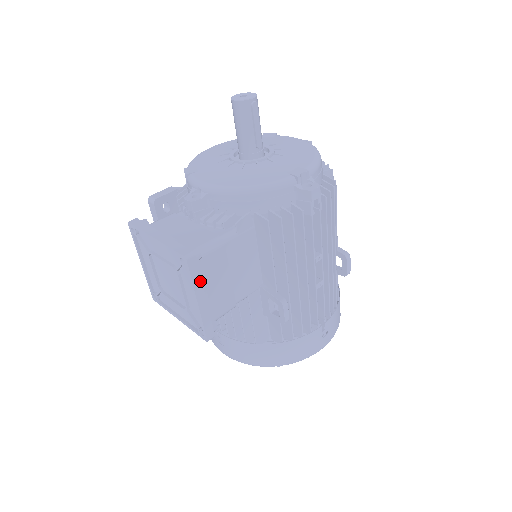
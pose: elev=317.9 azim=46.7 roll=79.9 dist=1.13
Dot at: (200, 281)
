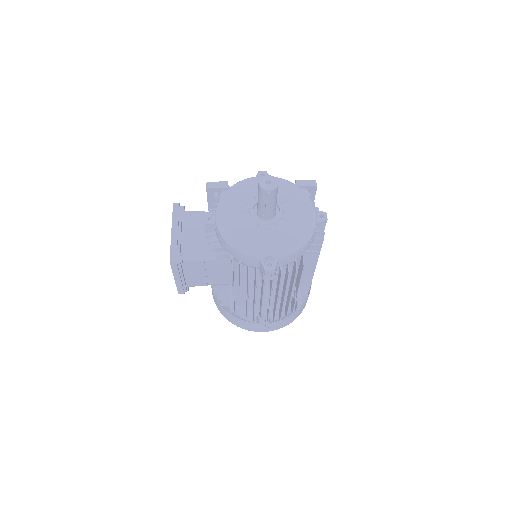
Dot at: (178, 272)
